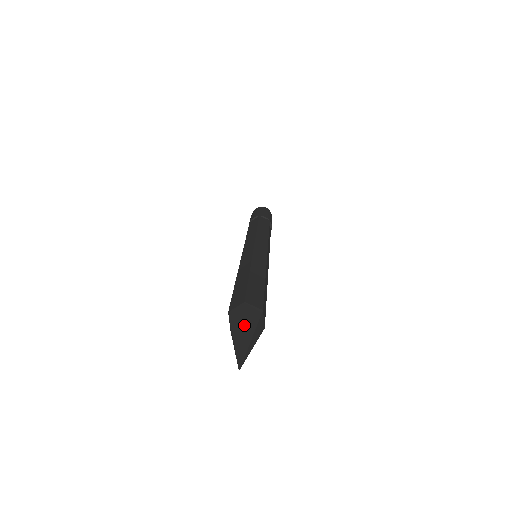
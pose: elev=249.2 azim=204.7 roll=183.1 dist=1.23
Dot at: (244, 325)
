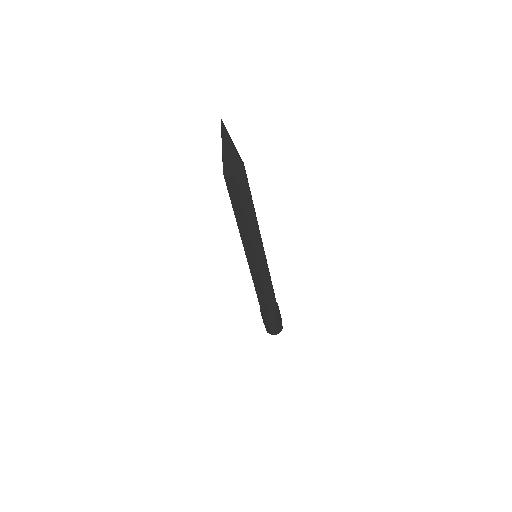
Dot at: occluded
